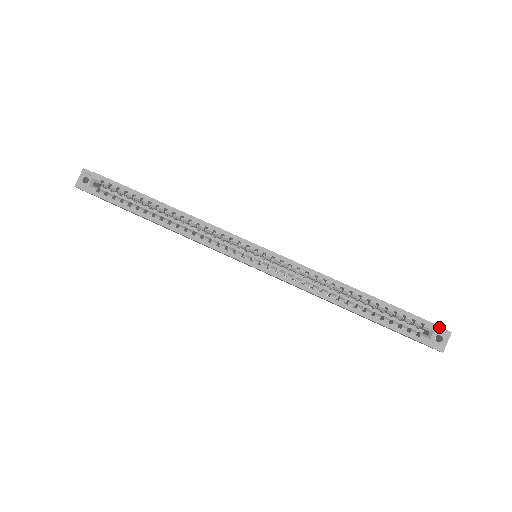
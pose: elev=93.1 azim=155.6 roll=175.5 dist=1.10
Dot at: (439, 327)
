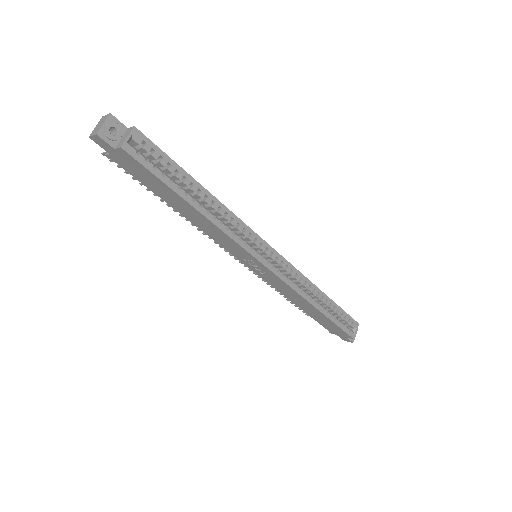
Dot at: occluded
